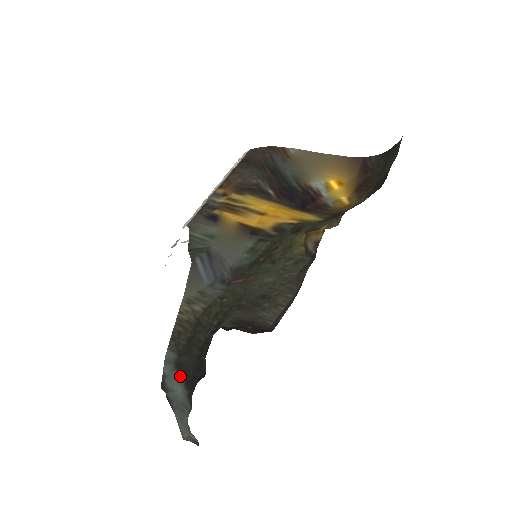
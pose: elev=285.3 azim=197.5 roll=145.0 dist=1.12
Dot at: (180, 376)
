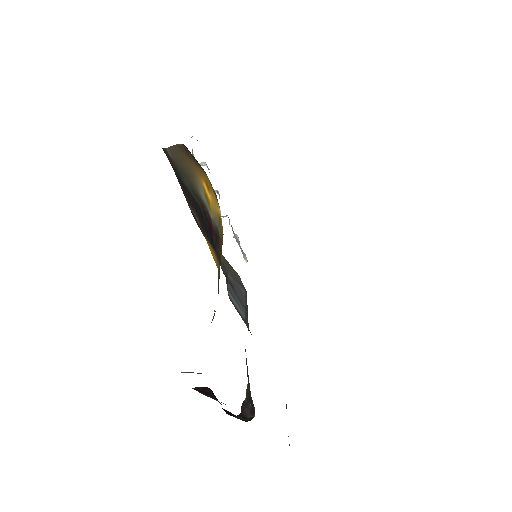
Dot at: occluded
